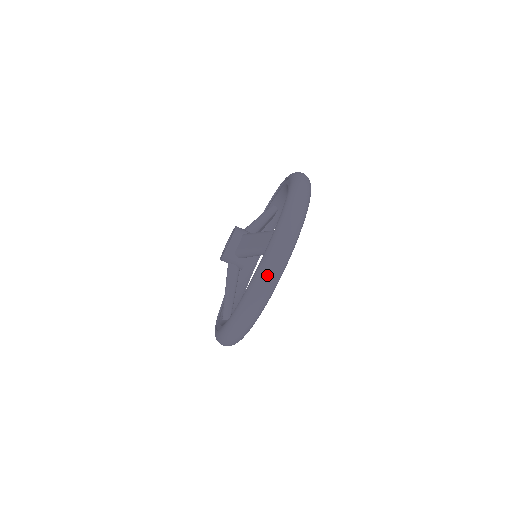
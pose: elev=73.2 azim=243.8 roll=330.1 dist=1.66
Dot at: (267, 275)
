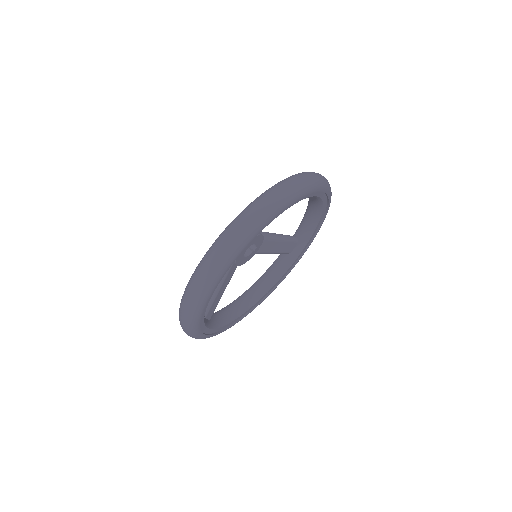
Dot at: (247, 215)
